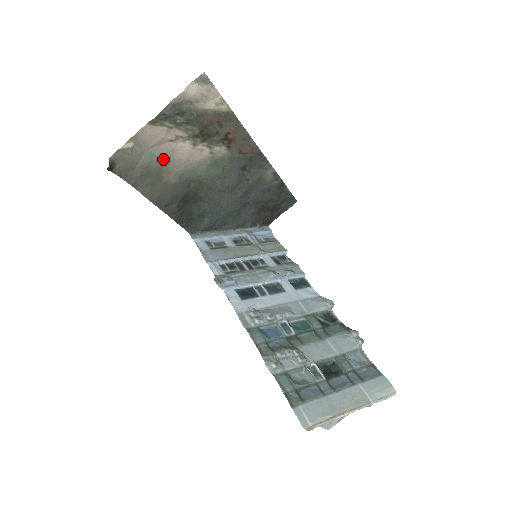
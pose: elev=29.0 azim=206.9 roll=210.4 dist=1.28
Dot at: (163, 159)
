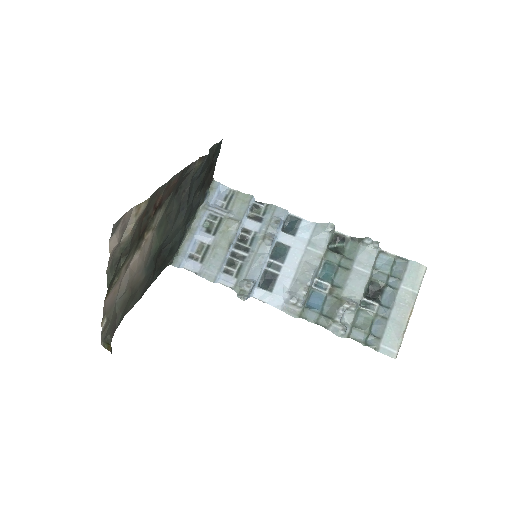
Dot at: (128, 285)
